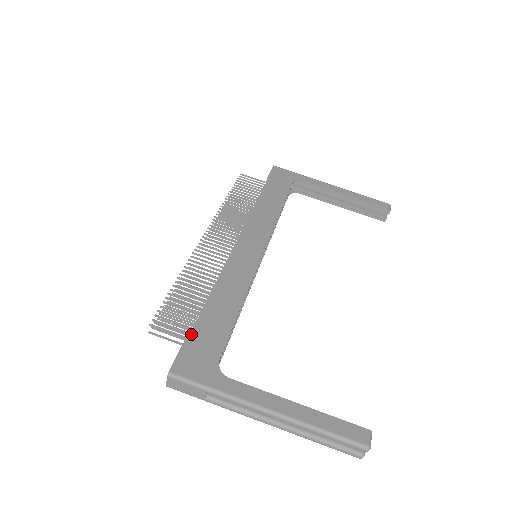
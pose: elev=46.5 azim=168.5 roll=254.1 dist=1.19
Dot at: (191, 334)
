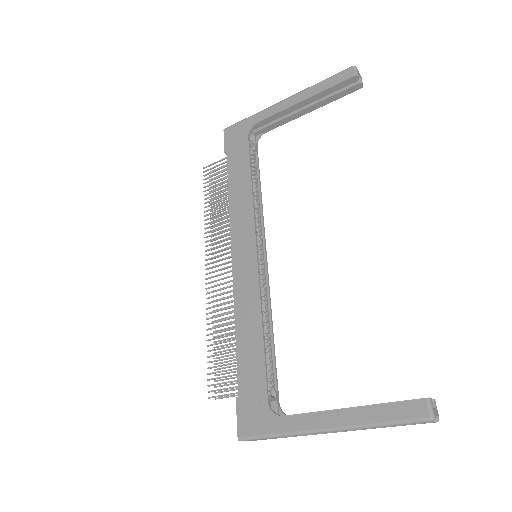
Dot at: (238, 390)
